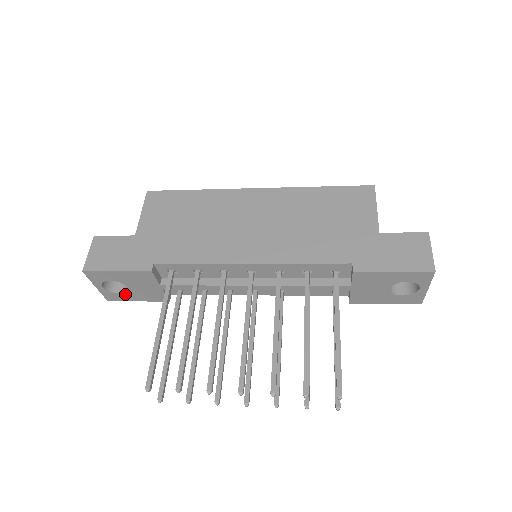
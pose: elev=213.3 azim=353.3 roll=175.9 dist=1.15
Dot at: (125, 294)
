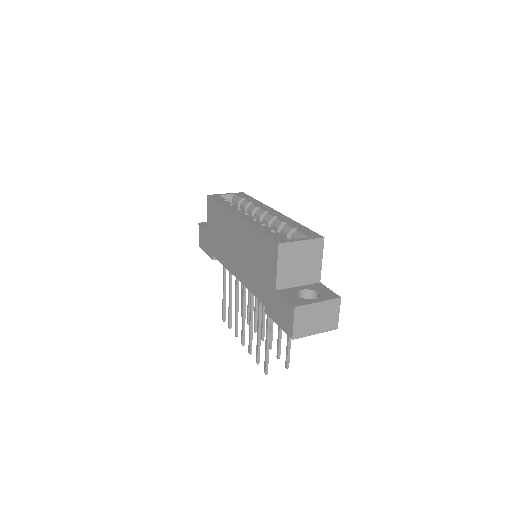
Dot at: occluded
